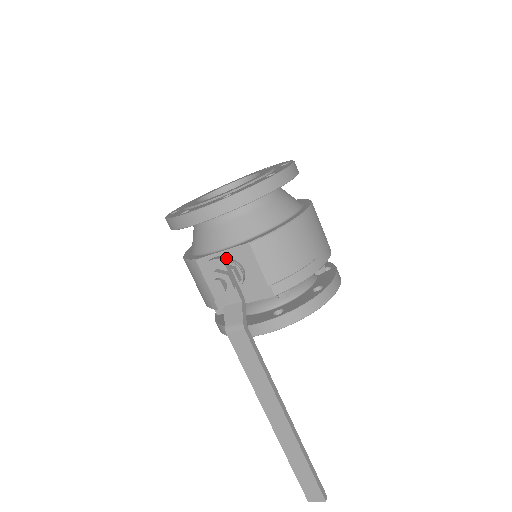
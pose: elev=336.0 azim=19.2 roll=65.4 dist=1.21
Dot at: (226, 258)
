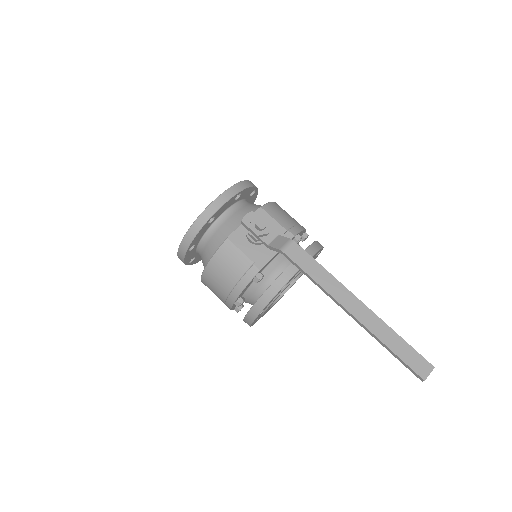
Dot at: occluded
